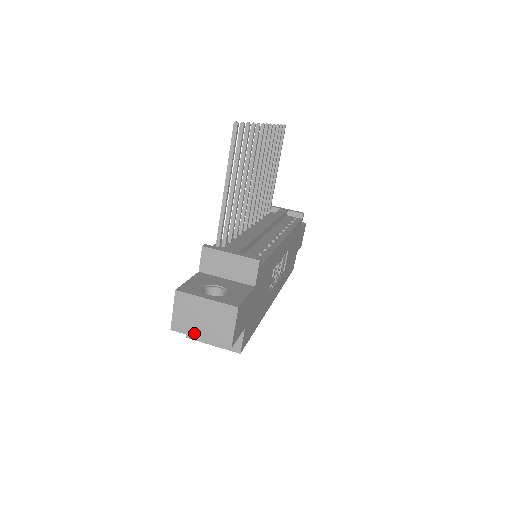
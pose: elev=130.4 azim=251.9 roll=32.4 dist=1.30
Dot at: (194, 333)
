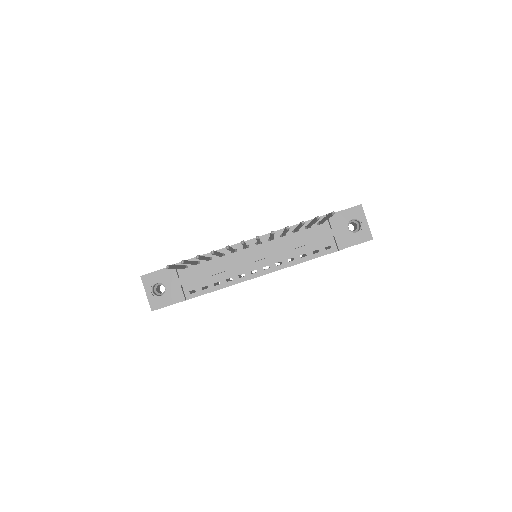
Dot at: occluded
